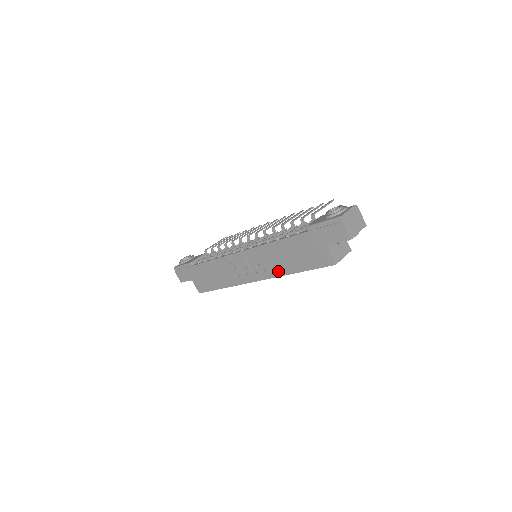
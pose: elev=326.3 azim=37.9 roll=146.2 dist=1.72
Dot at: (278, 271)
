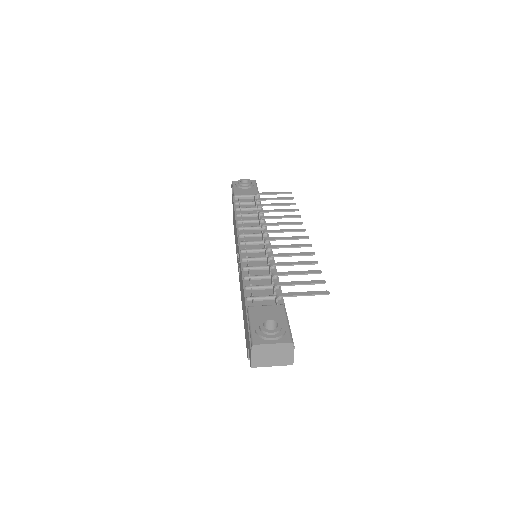
Dot at: (241, 296)
